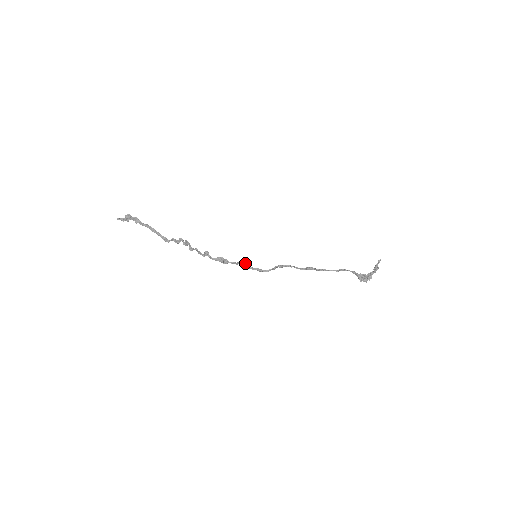
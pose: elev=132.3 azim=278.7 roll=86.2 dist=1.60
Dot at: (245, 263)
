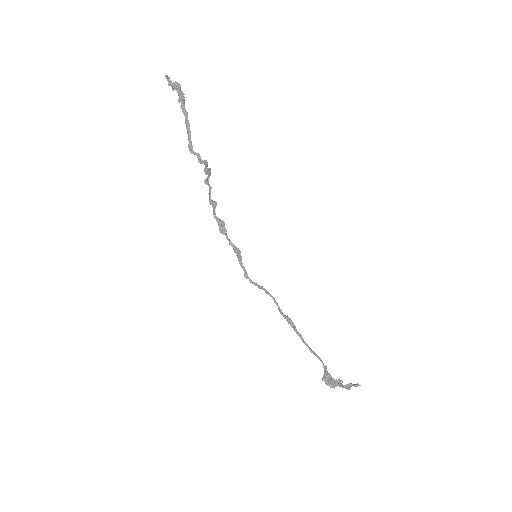
Dot at: (239, 252)
